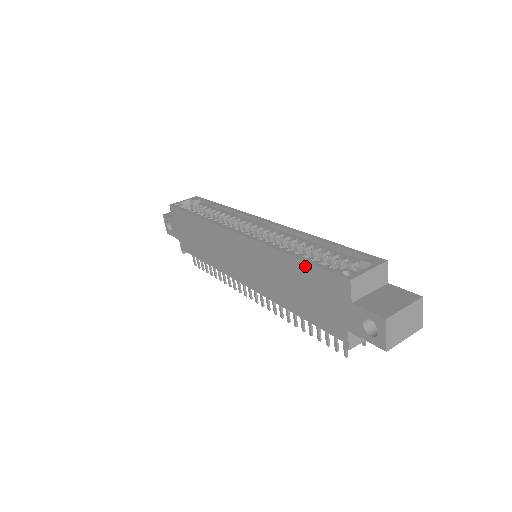
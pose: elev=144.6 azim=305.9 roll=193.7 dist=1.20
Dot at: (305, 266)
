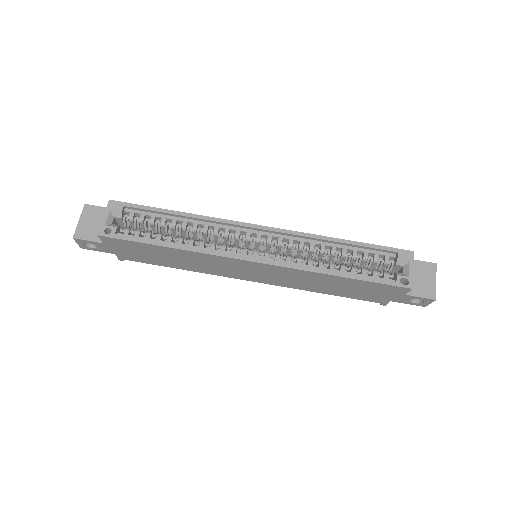
Dot at: (361, 282)
